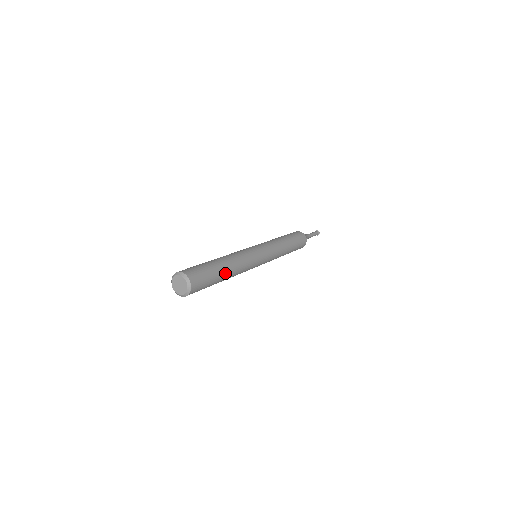
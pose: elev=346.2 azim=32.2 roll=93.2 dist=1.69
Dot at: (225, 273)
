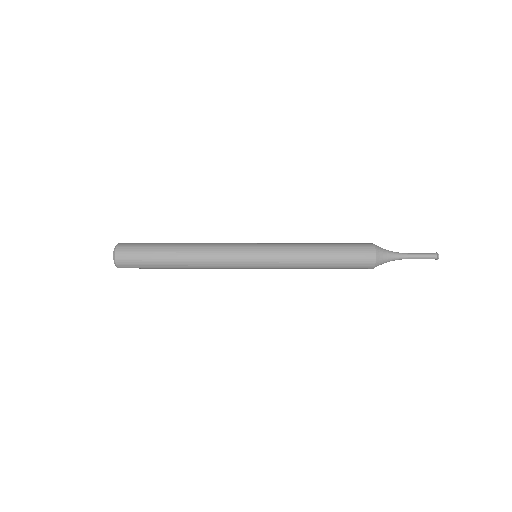
Dot at: (173, 246)
